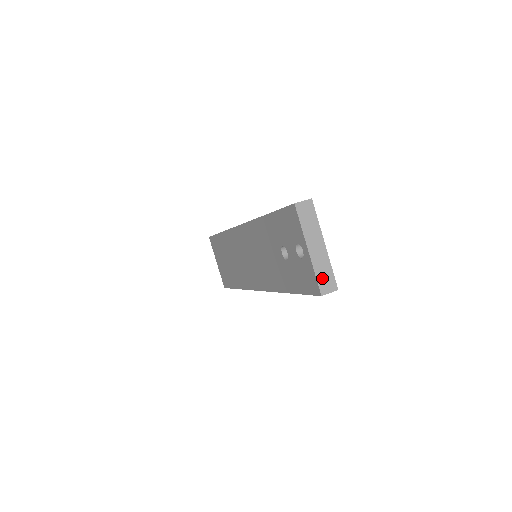
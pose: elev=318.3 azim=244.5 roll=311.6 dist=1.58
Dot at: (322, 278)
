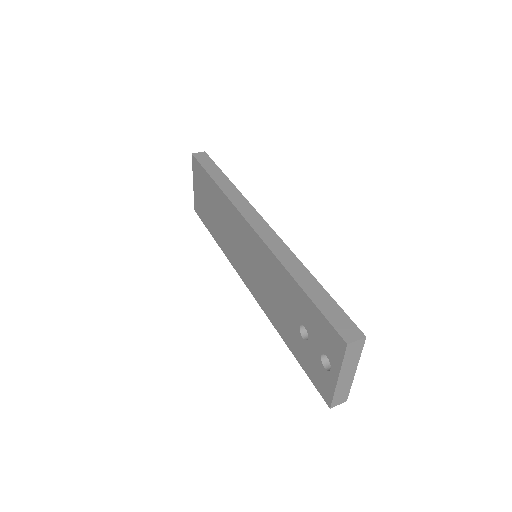
Dot at: (338, 396)
